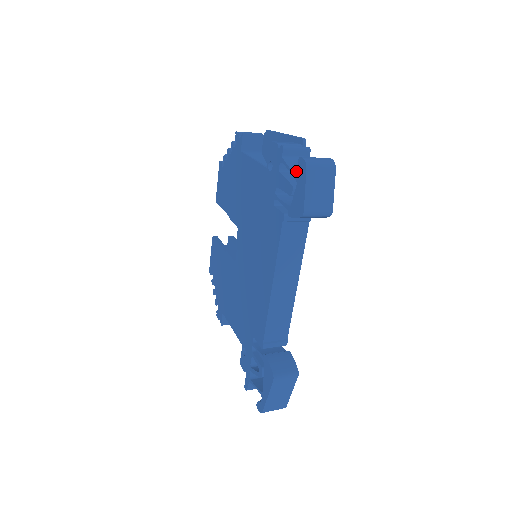
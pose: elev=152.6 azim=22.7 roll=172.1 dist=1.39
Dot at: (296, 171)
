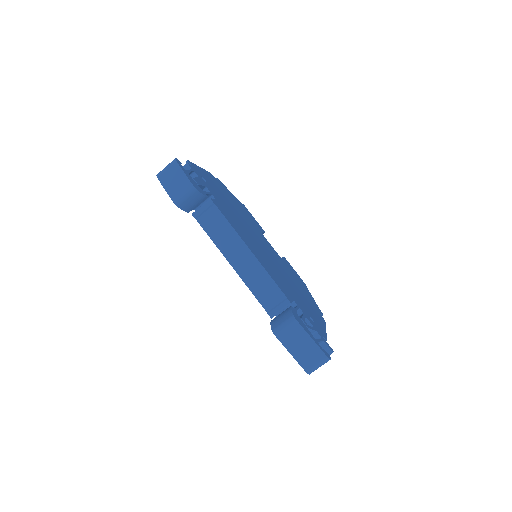
Dot at: occluded
